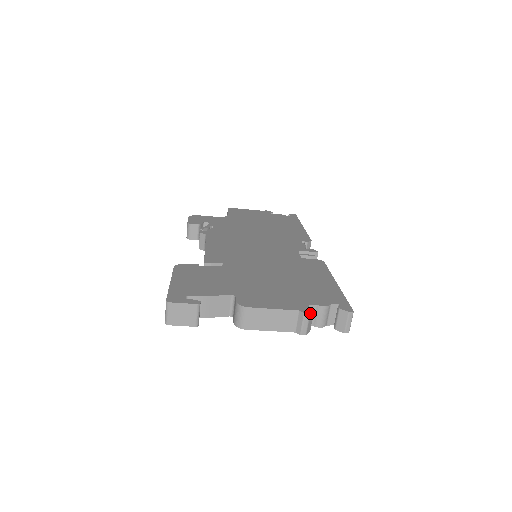
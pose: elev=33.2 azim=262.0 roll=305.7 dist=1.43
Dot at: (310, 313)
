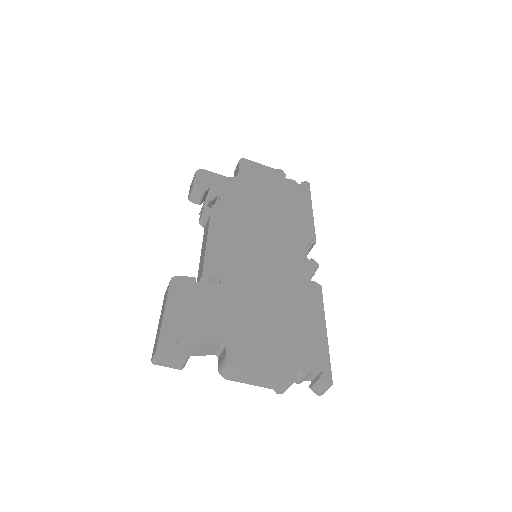
Dot at: (292, 383)
